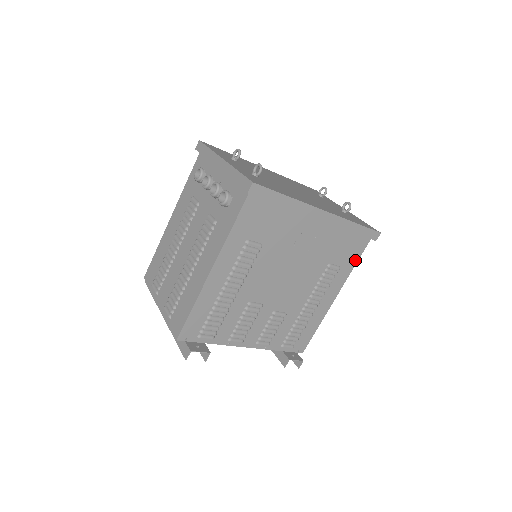
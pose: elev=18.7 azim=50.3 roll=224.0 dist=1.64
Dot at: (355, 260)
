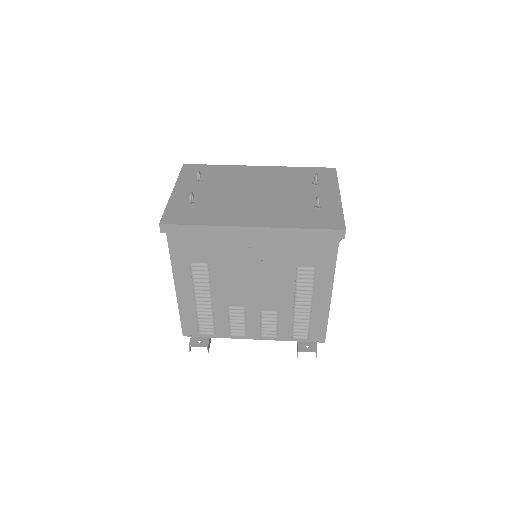
Dot at: (332, 259)
